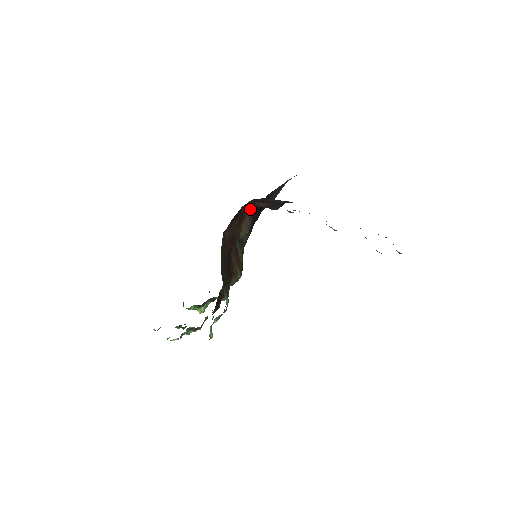
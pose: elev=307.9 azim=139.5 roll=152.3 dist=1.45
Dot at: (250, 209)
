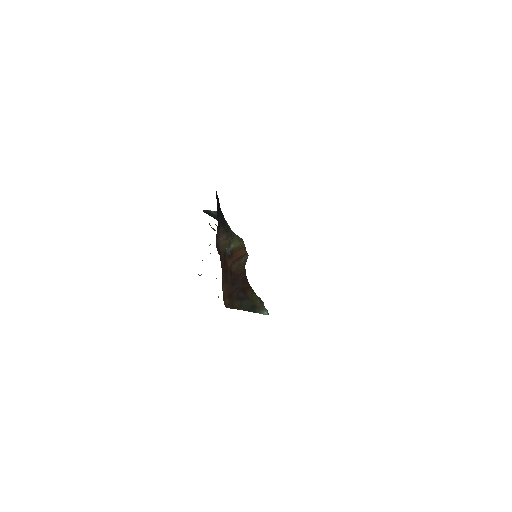
Dot at: (216, 234)
